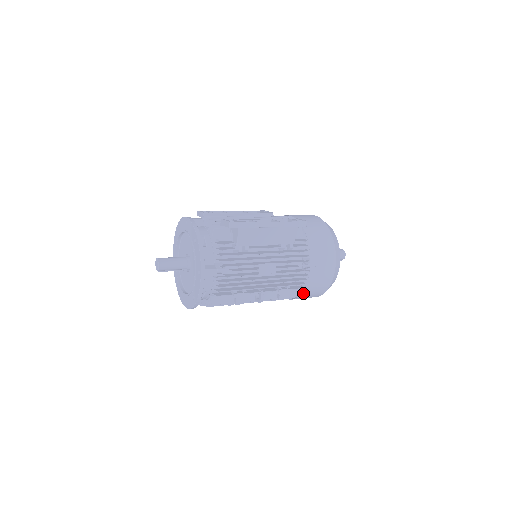
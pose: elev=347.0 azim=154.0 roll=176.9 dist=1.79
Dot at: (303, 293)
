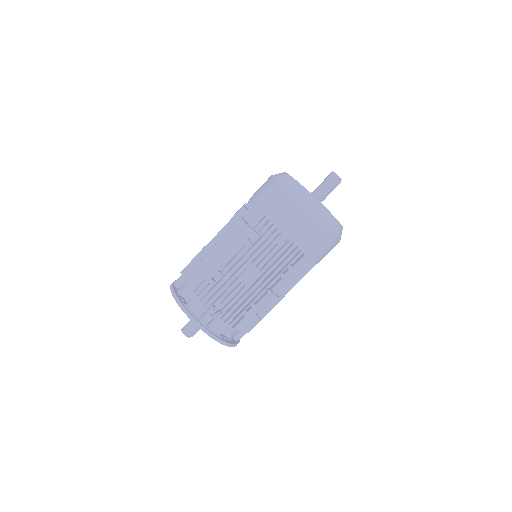
Dot at: (312, 257)
